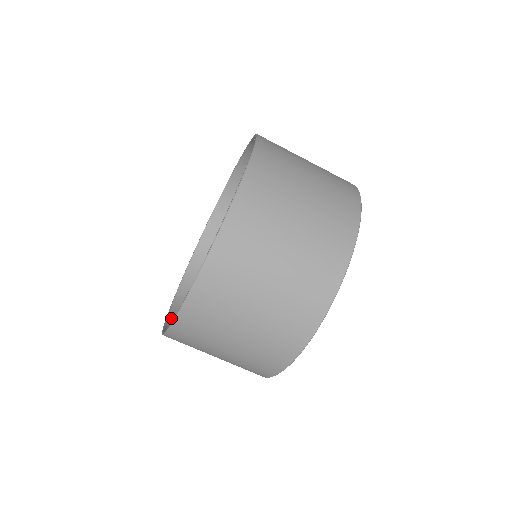
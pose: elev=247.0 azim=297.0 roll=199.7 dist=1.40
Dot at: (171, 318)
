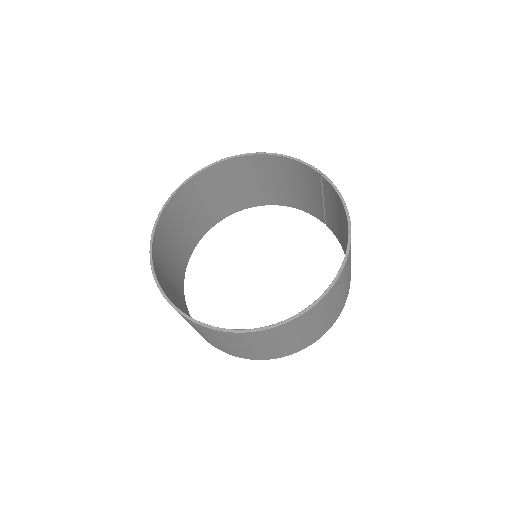
Dot at: (156, 273)
